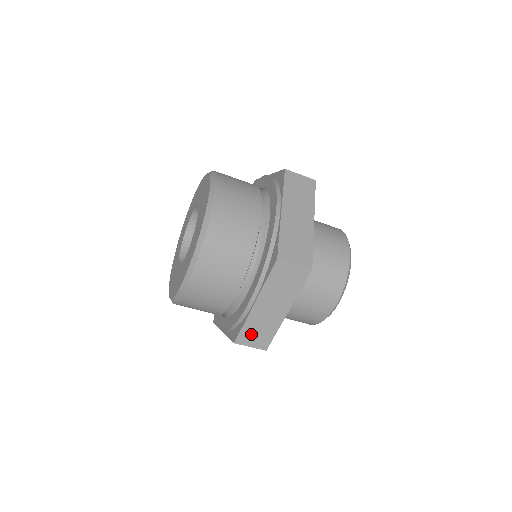
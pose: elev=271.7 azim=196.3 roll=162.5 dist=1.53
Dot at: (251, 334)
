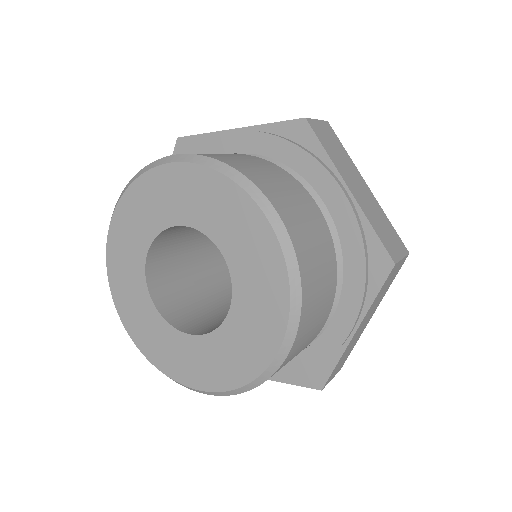
Dot at: occluded
